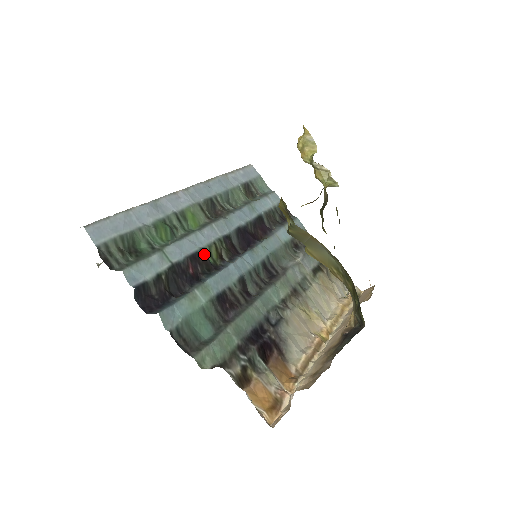
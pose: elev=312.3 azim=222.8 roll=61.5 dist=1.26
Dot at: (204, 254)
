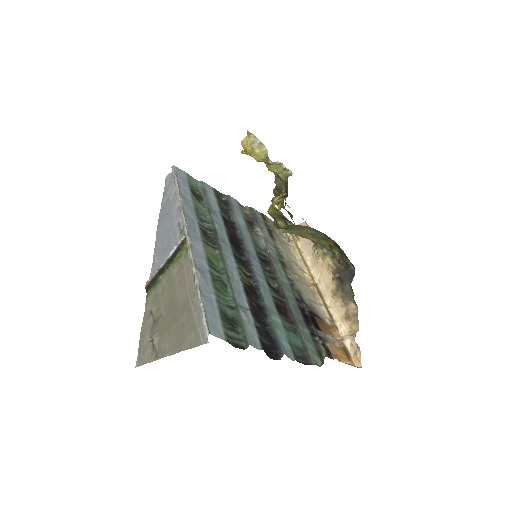
Dot at: (245, 283)
